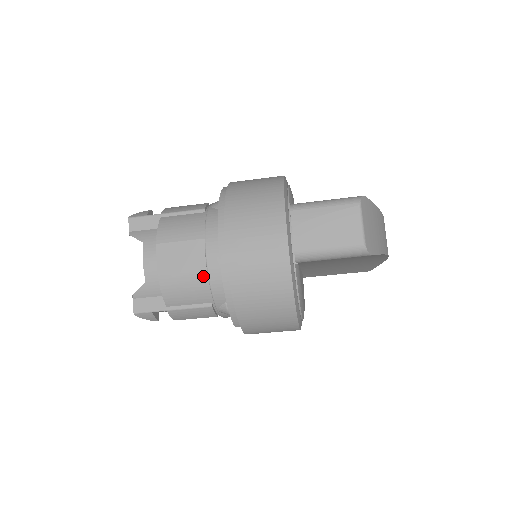
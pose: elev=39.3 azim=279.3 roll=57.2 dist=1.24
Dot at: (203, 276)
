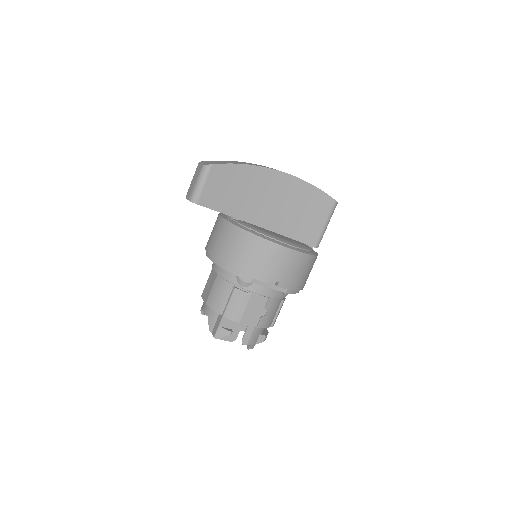
Dot at: (218, 278)
